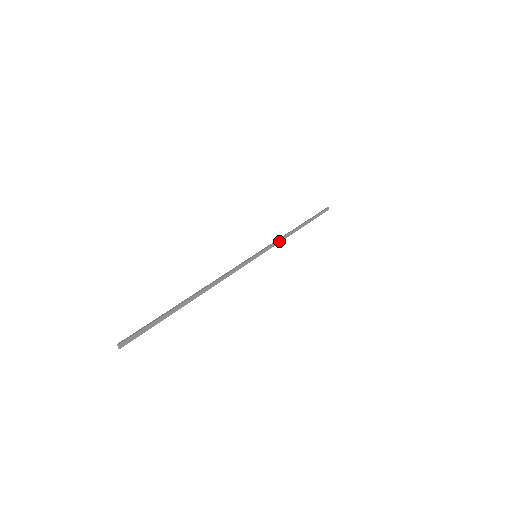
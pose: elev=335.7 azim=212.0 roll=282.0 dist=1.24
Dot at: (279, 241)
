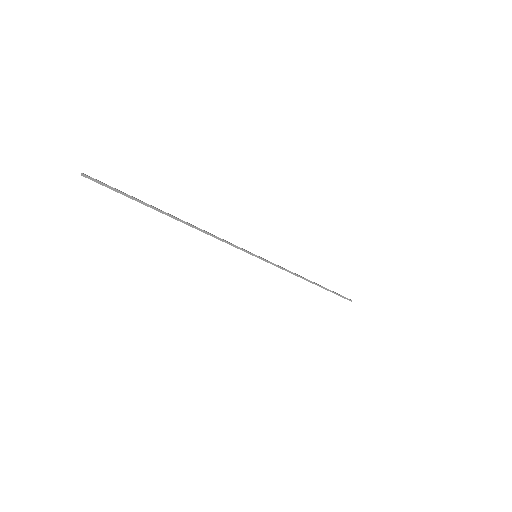
Dot at: (286, 270)
